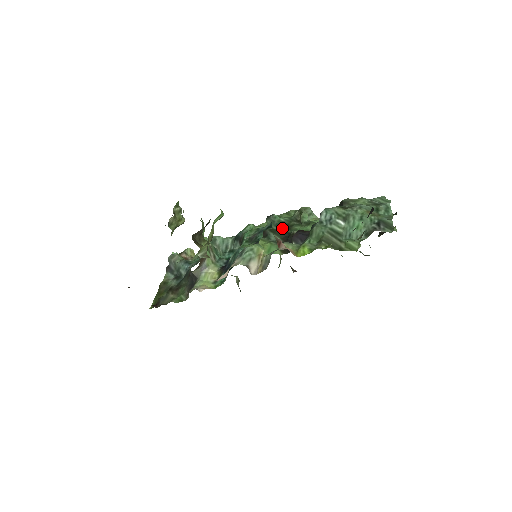
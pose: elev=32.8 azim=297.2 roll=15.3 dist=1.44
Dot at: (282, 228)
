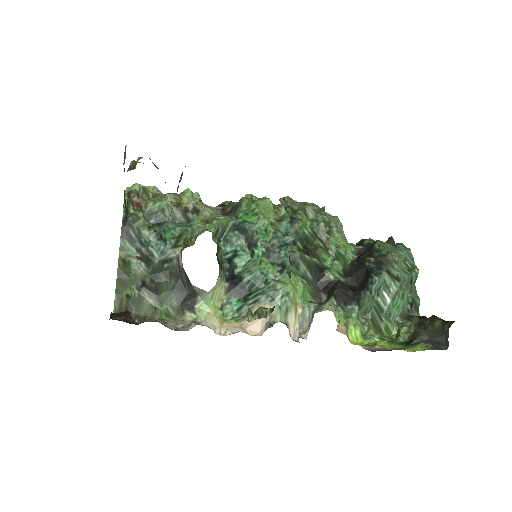
Dot at: (306, 247)
